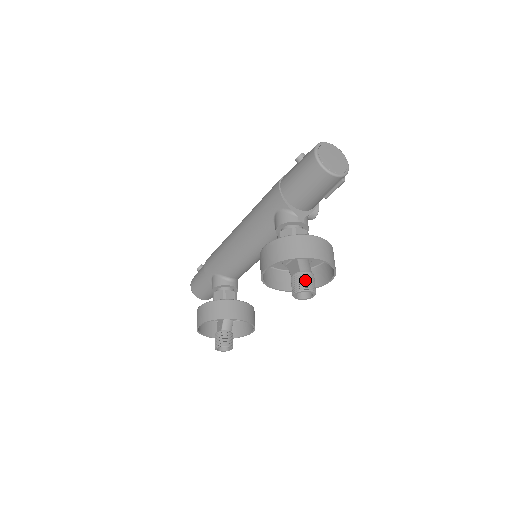
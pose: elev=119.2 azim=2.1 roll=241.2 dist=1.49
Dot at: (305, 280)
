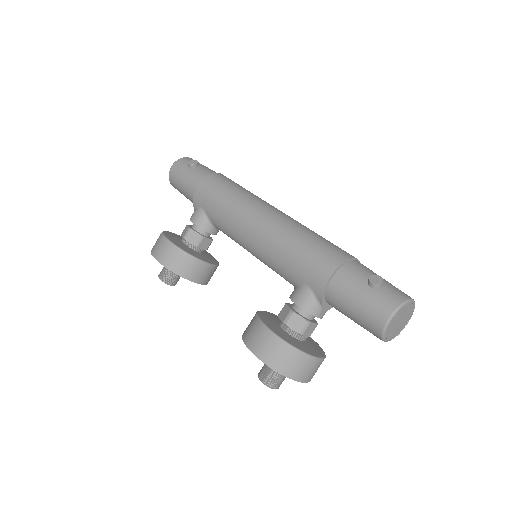
Dot at: (279, 380)
